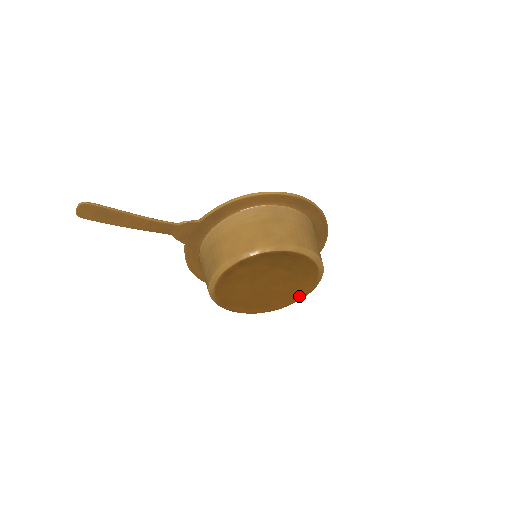
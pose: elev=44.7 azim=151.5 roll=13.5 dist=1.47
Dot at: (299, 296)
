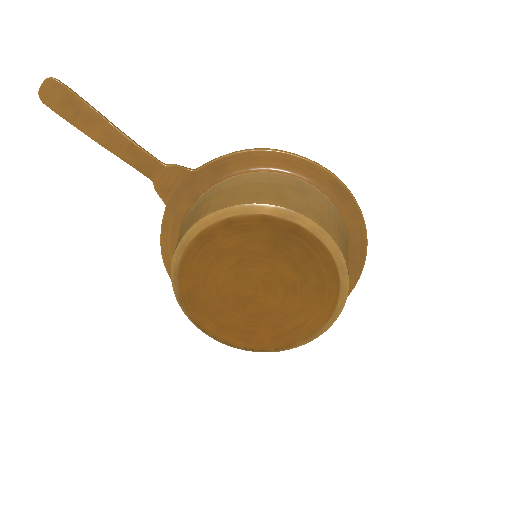
Dot at: (301, 334)
